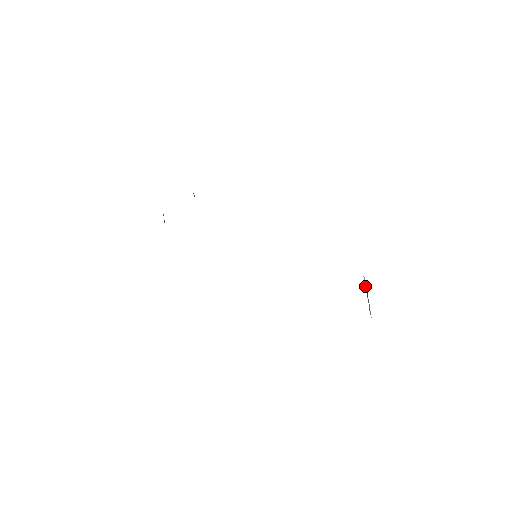
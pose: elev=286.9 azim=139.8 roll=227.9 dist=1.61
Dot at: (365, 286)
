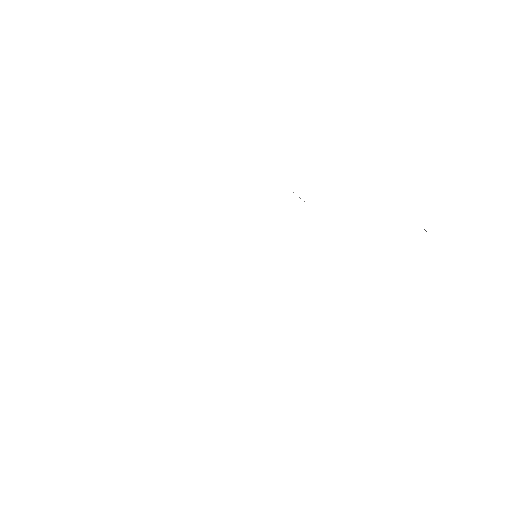
Dot at: occluded
